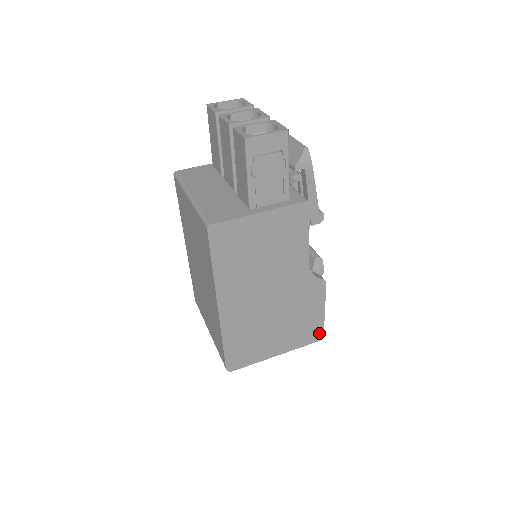
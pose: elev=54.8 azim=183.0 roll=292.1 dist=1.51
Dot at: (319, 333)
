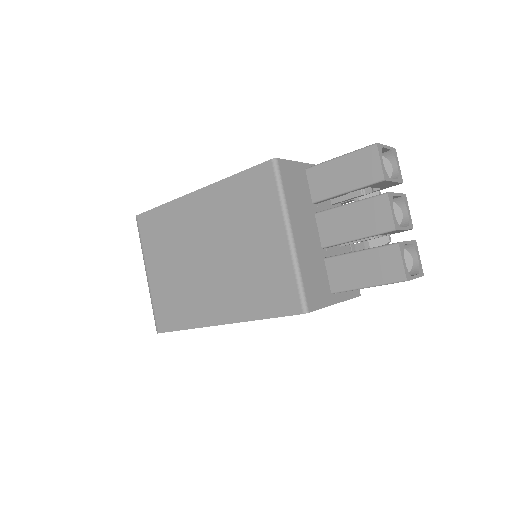
Dot at: occluded
